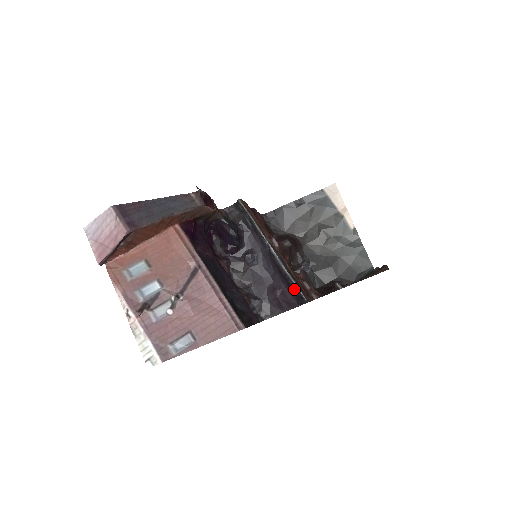
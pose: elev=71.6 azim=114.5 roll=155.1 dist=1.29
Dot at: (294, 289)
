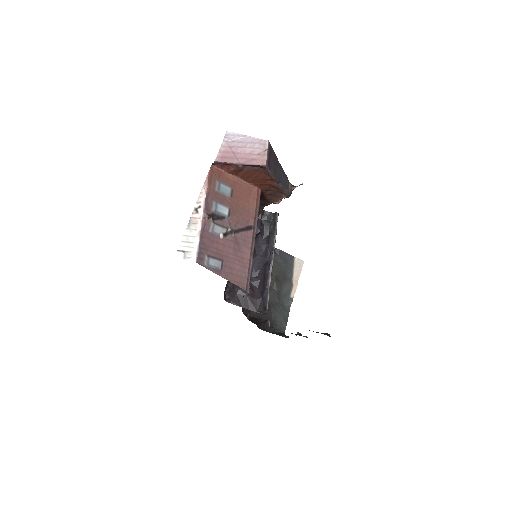
Dot at: (264, 299)
